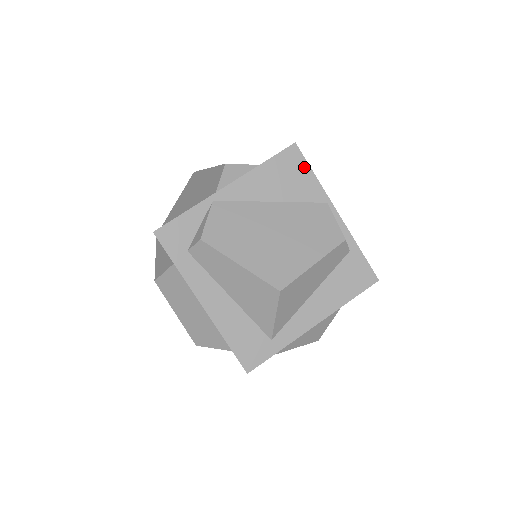
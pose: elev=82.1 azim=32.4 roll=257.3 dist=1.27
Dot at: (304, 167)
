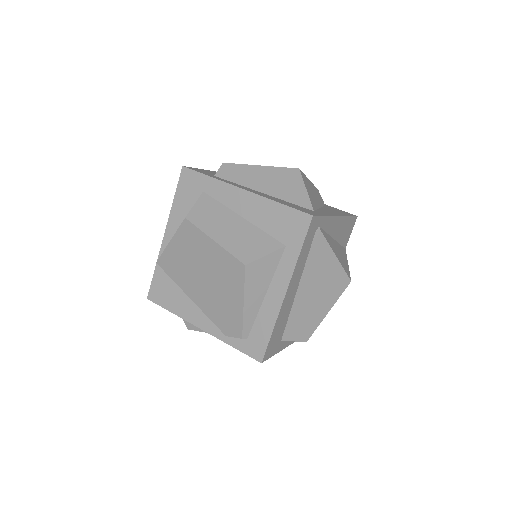
Dot at: occluded
